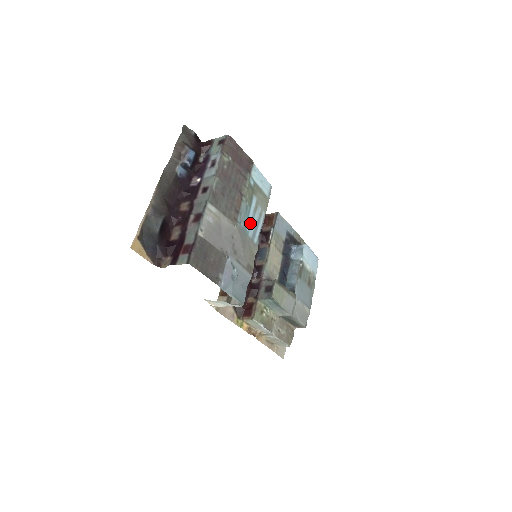
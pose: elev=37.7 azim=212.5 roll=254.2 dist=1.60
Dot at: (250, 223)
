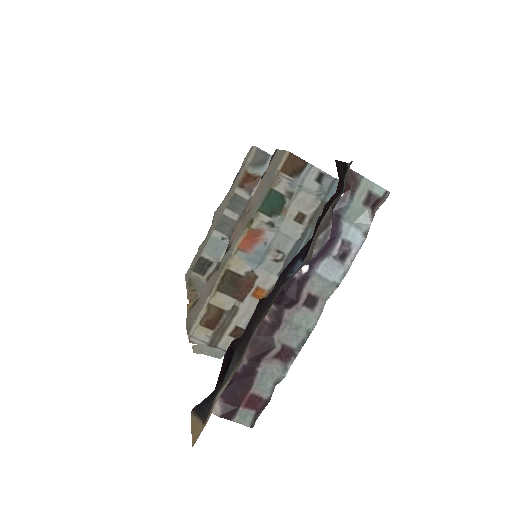
Dot at: occluded
